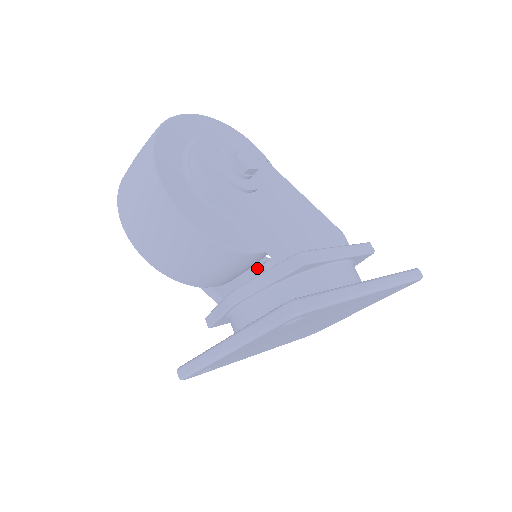
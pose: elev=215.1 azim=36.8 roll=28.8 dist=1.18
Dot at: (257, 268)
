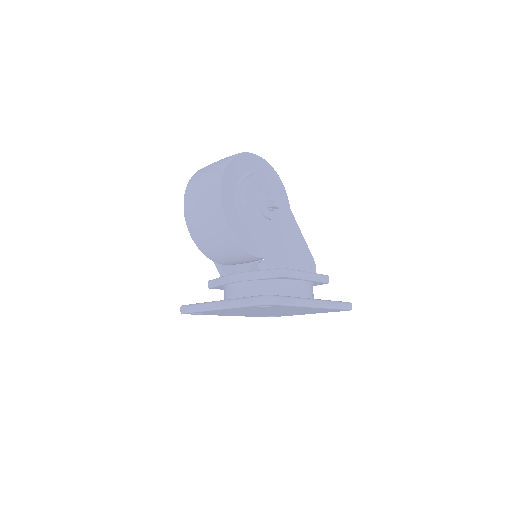
Dot at: occluded
